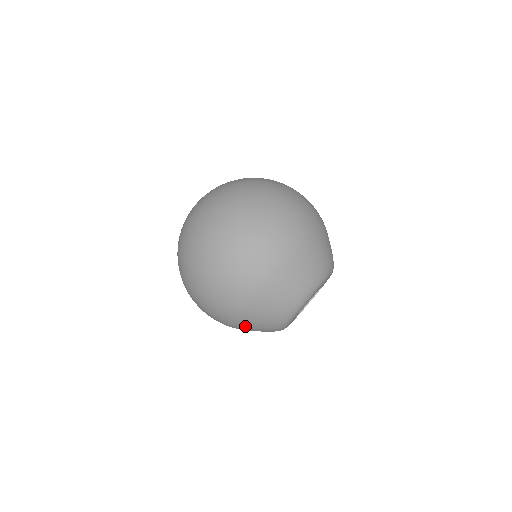
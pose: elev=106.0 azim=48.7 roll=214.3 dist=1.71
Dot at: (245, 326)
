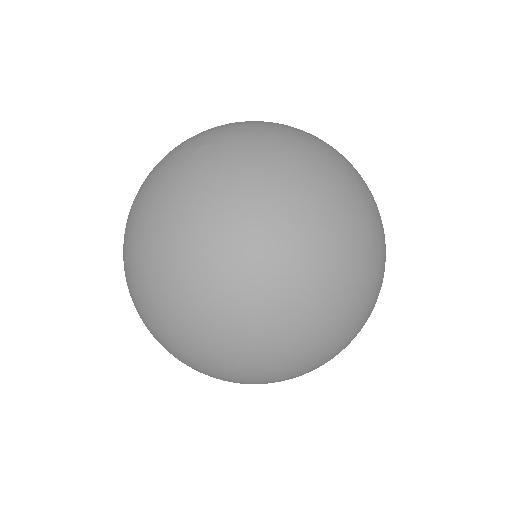
Dot at: occluded
